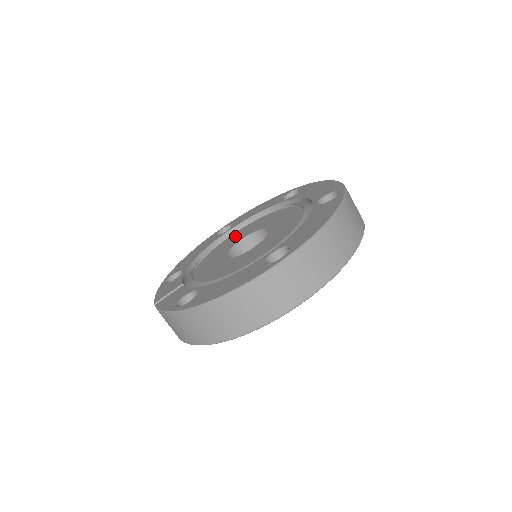
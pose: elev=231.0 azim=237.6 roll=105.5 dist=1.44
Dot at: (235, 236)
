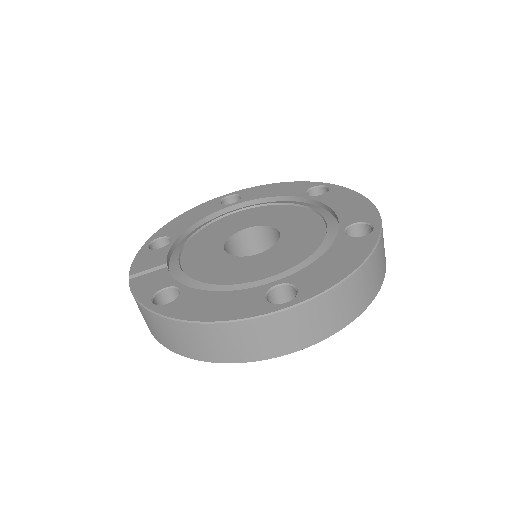
Dot at: (240, 217)
